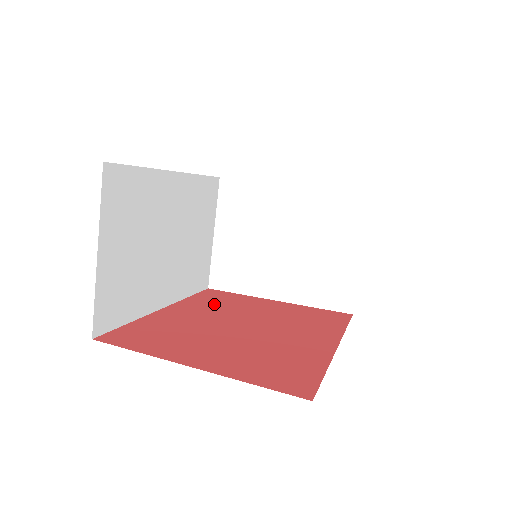
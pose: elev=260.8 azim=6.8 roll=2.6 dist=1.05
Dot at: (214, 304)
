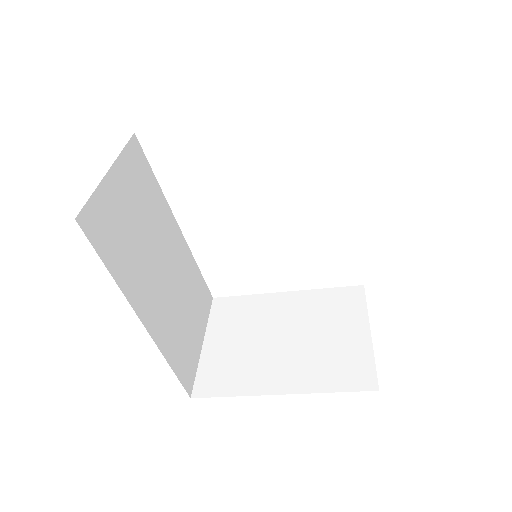
Dot at: occluded
